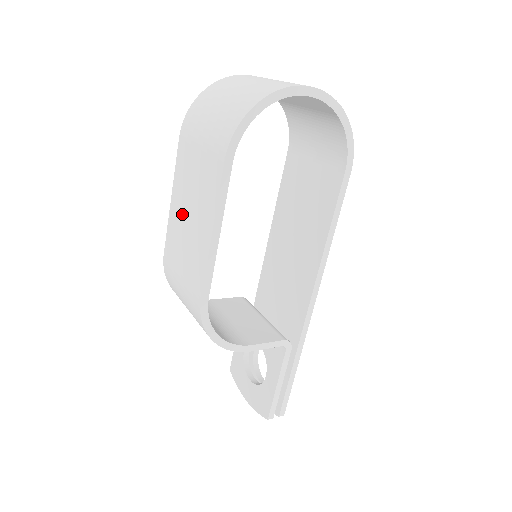
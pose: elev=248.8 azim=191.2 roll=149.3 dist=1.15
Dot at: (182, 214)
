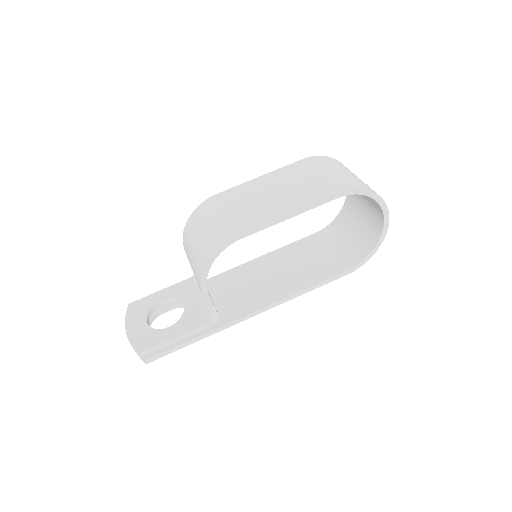
Dot at: (265, 189)
